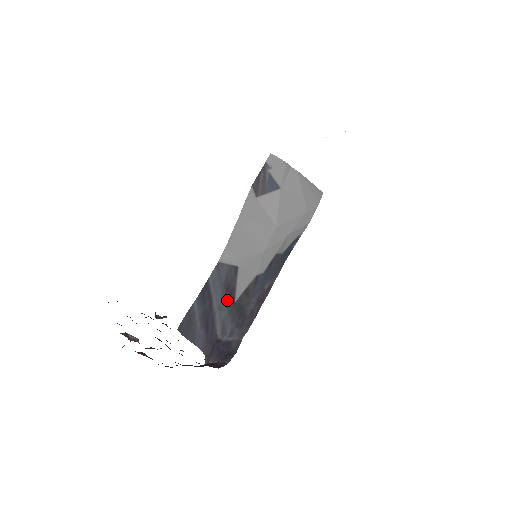
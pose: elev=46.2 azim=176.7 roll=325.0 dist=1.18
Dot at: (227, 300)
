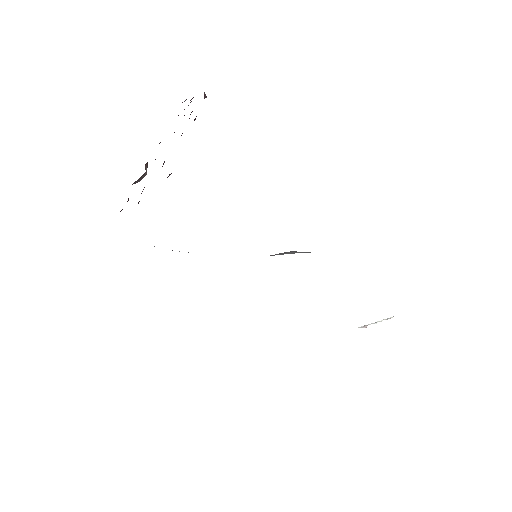
Dot at: occluded
